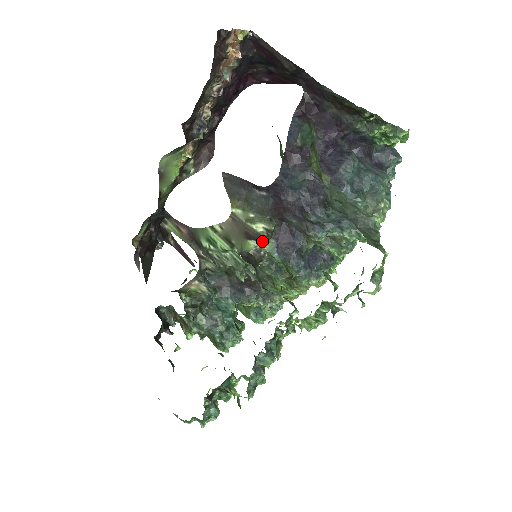
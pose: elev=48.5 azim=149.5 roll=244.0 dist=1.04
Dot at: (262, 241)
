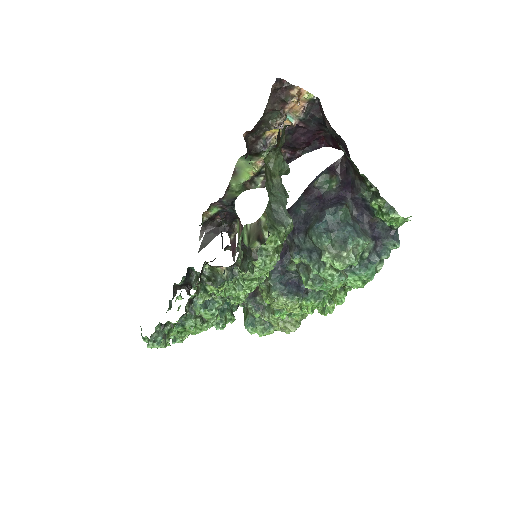
Dot at: occluded
